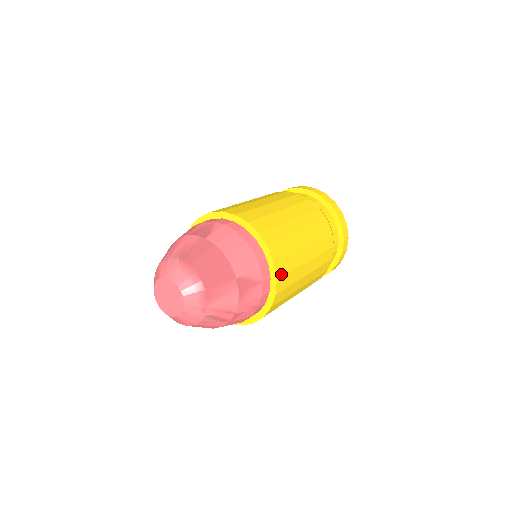
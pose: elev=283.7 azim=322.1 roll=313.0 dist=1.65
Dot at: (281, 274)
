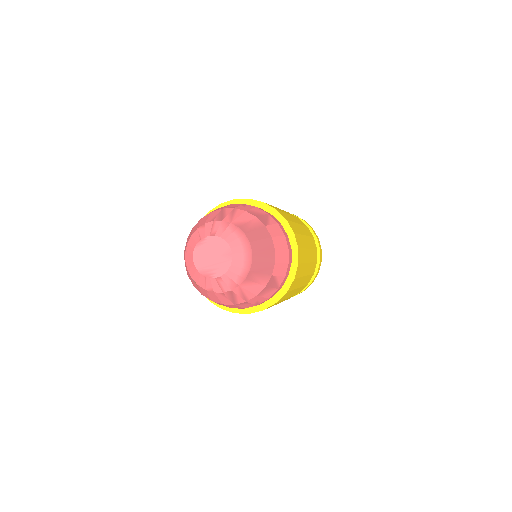
Dot at: (290, 289)
